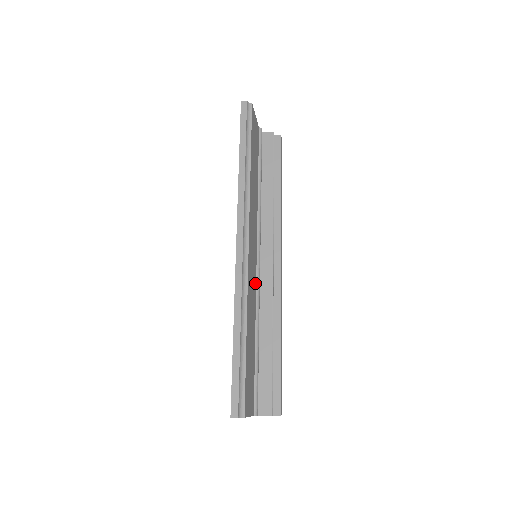
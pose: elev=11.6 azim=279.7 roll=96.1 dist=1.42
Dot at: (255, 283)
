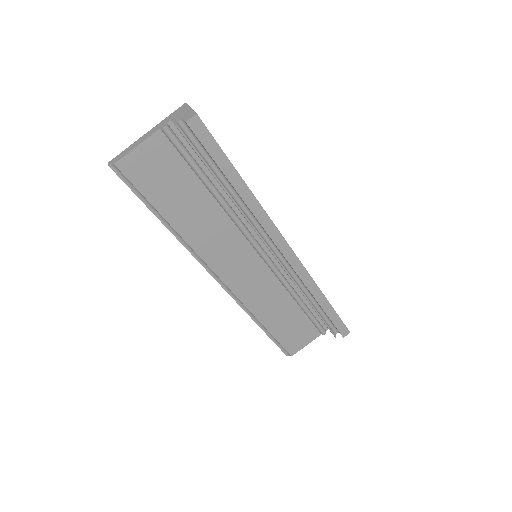
Dot at: (269, 274)
